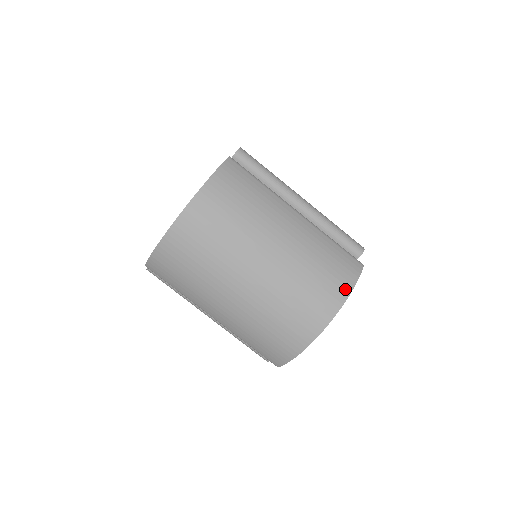
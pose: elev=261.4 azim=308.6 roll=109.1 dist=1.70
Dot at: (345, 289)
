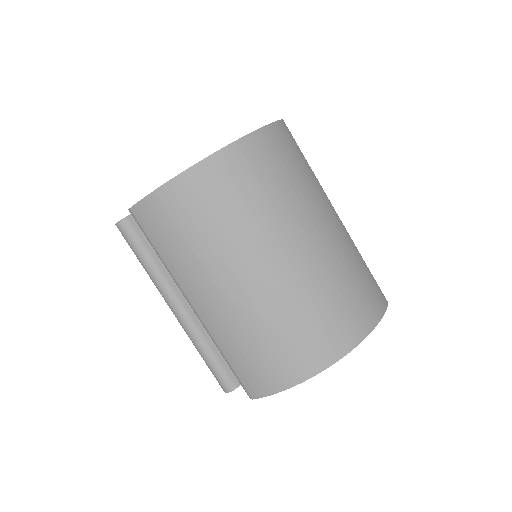
Dot at: (371, 319)
